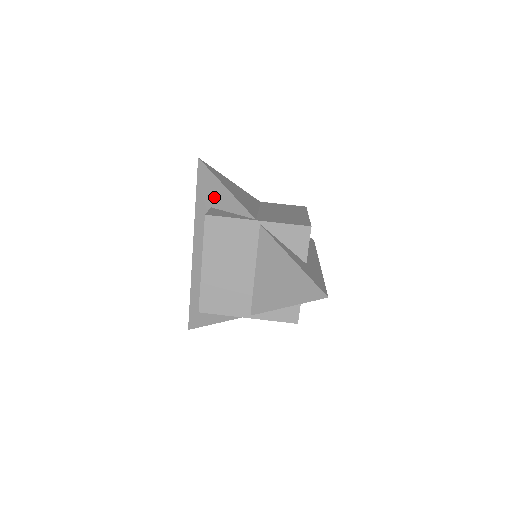
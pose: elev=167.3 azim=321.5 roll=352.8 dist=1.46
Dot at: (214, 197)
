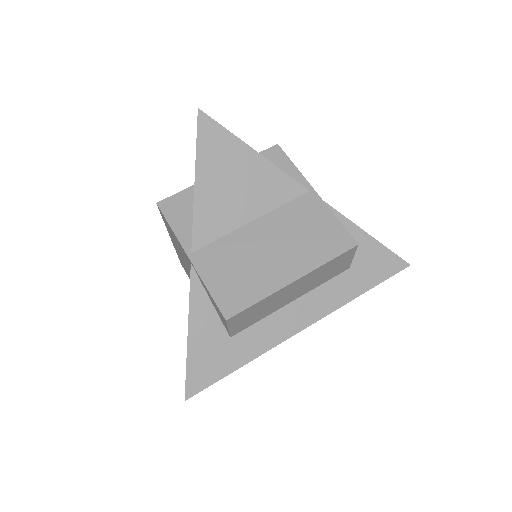
Dot at: occluded
